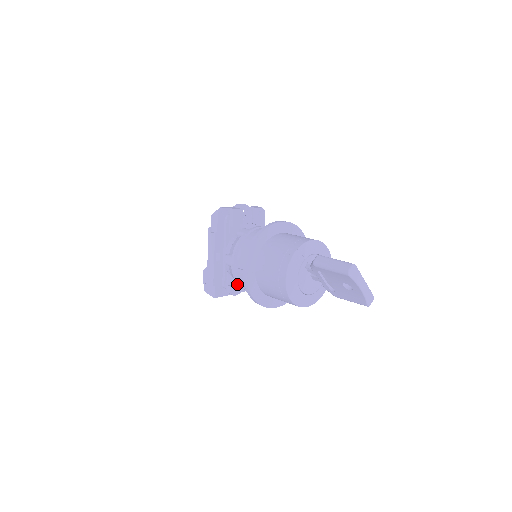
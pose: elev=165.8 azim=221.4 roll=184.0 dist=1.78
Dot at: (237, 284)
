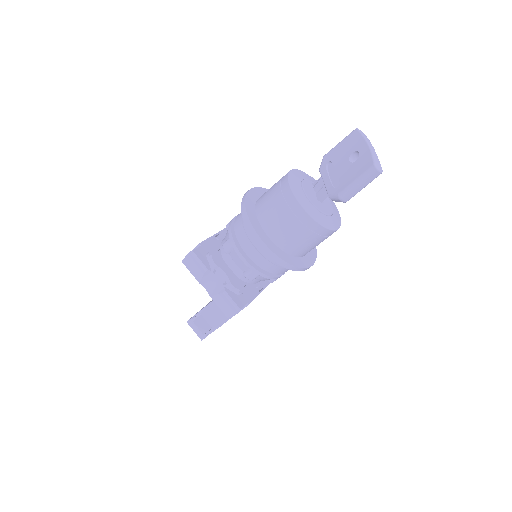
Dot at: (227, 240)
